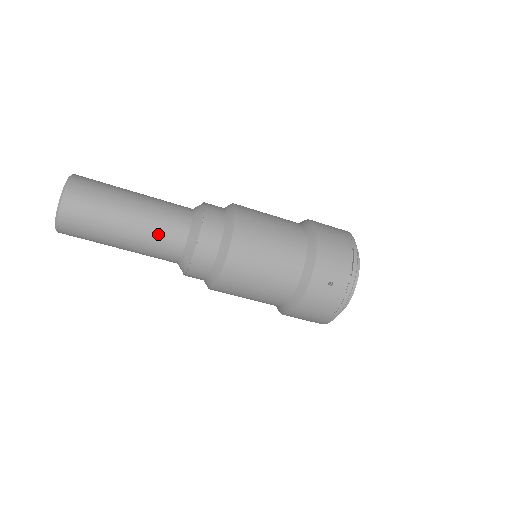
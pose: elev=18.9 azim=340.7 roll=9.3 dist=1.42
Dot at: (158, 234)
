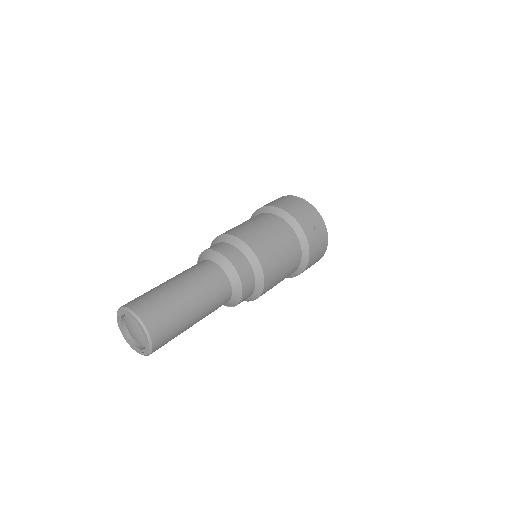
Dot at: (212, 290)
